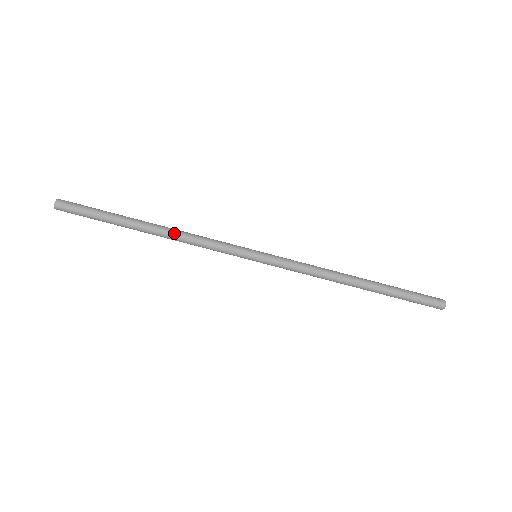
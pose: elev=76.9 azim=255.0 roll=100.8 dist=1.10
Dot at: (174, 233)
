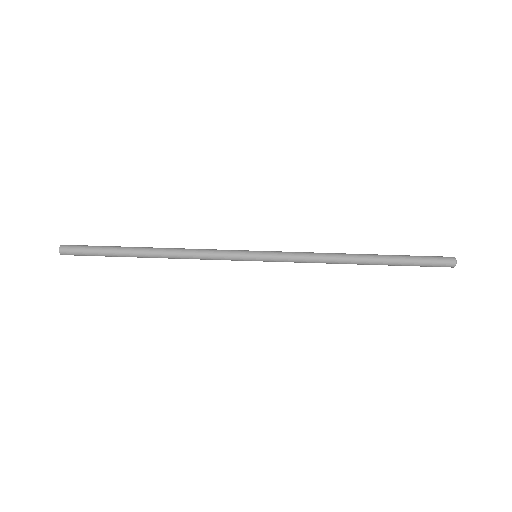
Dot at: (174, 249)
